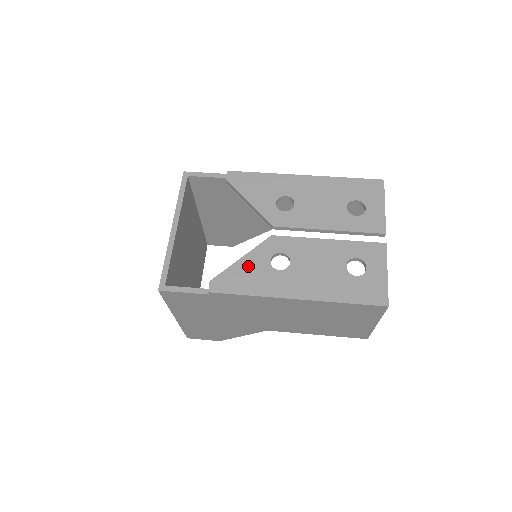
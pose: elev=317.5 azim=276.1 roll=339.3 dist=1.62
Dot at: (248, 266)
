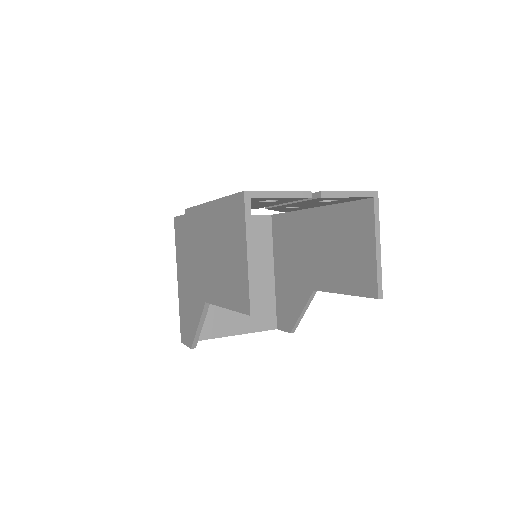
Dot at: occluded
